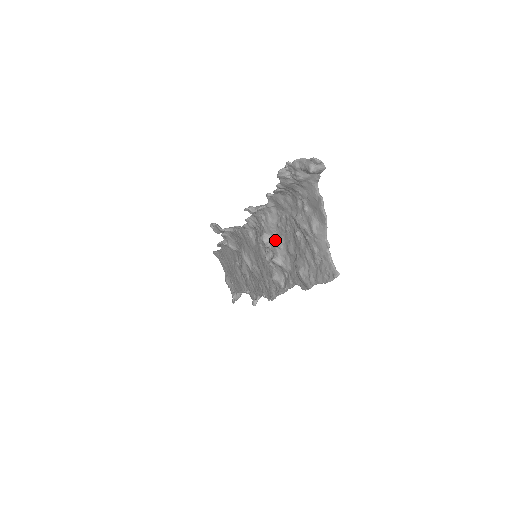
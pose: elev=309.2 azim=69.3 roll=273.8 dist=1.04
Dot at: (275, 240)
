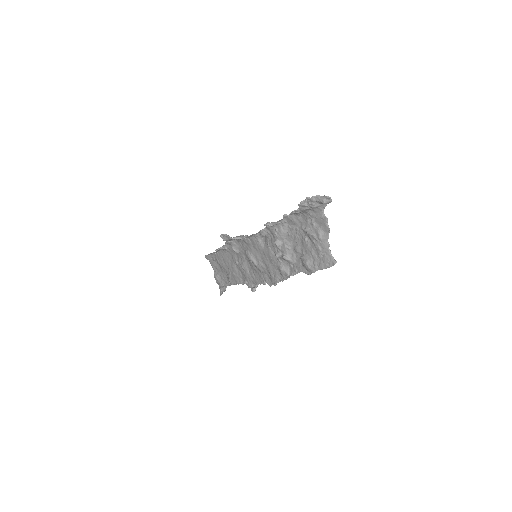
Dot at: (285, 244)
